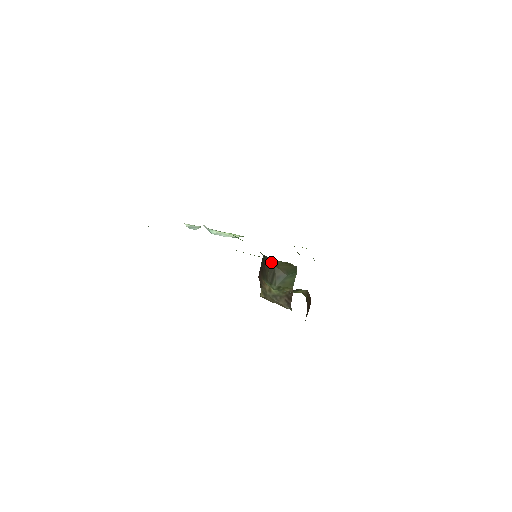
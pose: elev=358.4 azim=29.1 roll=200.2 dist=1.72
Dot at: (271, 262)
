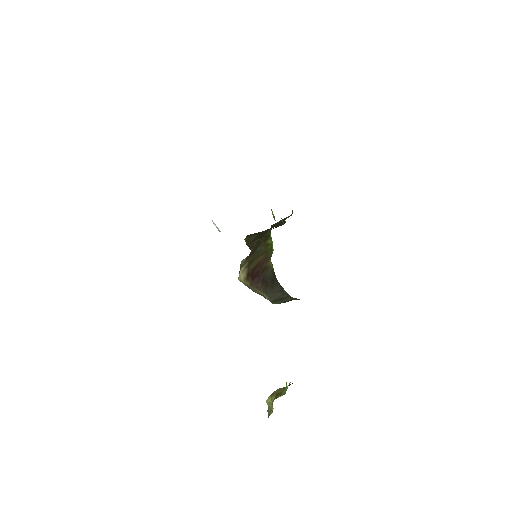
Dot at: (286, 293)
